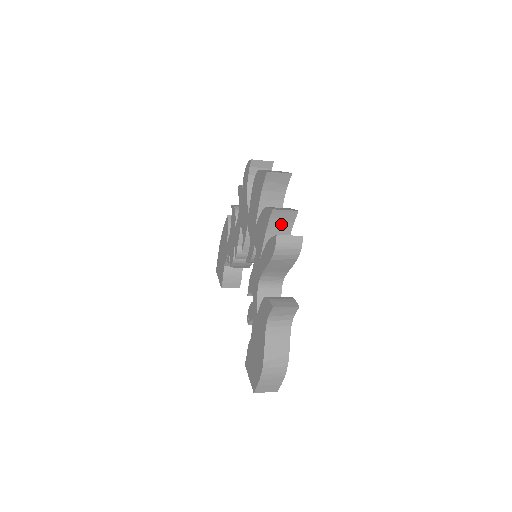
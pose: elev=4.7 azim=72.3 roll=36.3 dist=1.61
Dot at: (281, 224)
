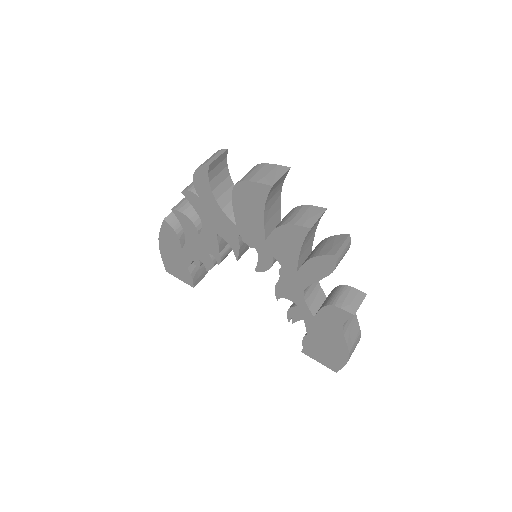
Dot at: (311, 231)
